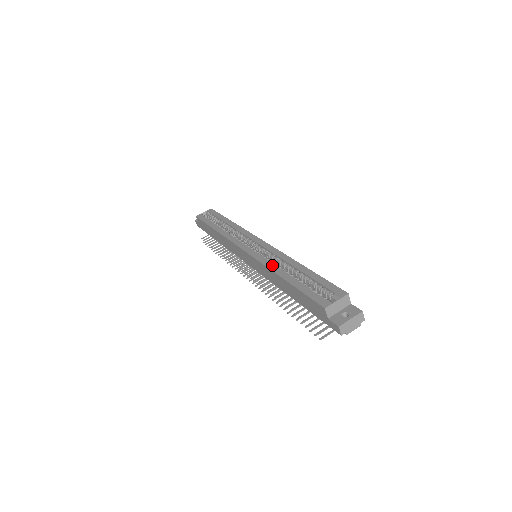
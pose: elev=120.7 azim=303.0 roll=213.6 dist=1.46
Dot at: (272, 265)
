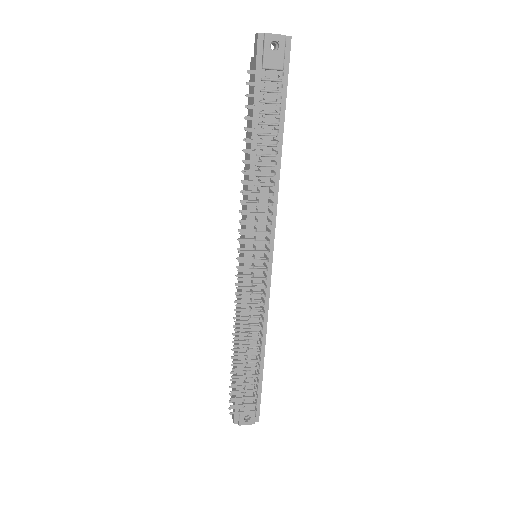
Dot at: occluded
